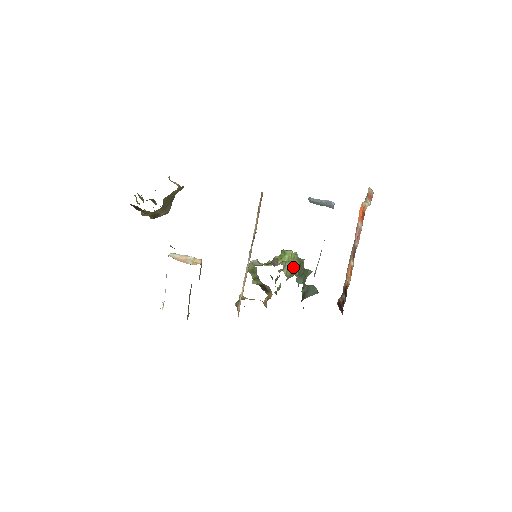
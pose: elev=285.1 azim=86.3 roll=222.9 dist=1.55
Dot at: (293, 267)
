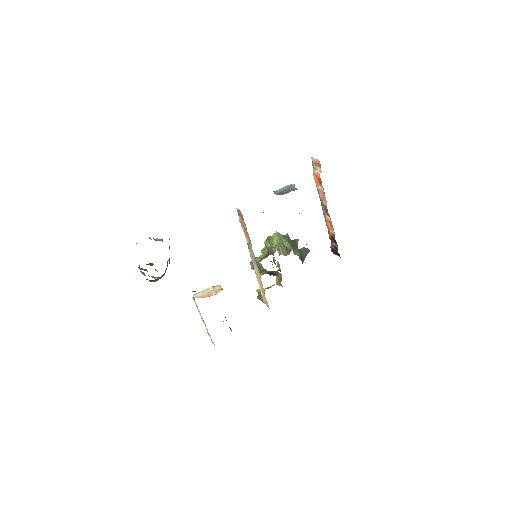
Dot at: (284, 245)
